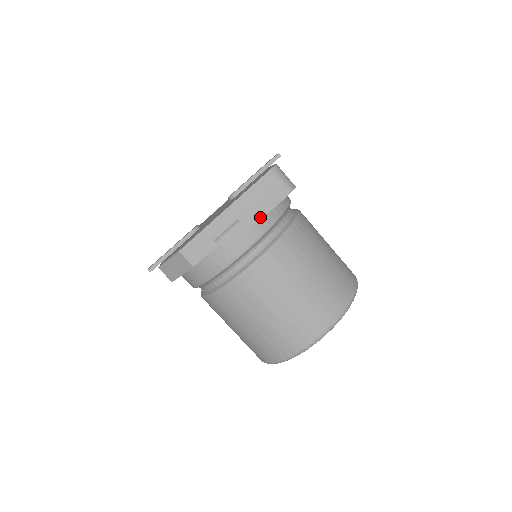
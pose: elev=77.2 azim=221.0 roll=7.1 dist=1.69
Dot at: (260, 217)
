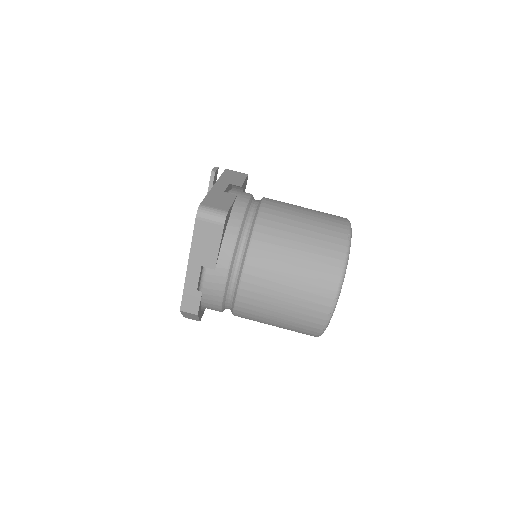
Dot at: (216, 255)
